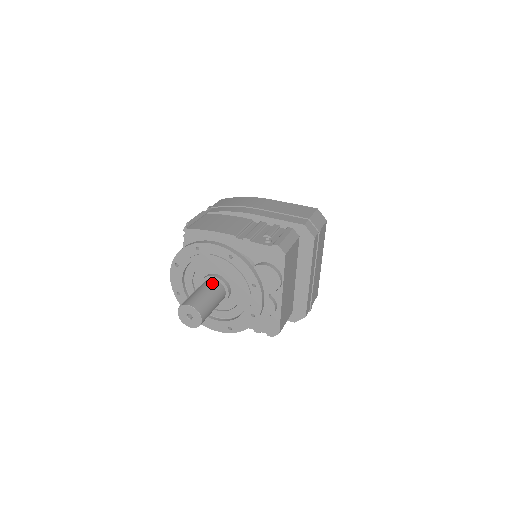
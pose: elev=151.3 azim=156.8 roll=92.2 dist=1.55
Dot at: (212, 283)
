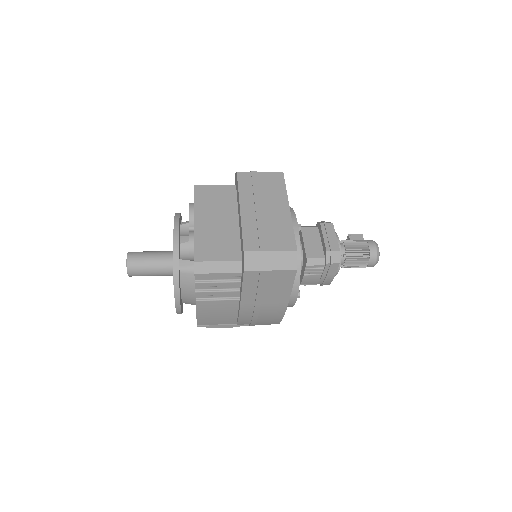
Dot at: occluded
